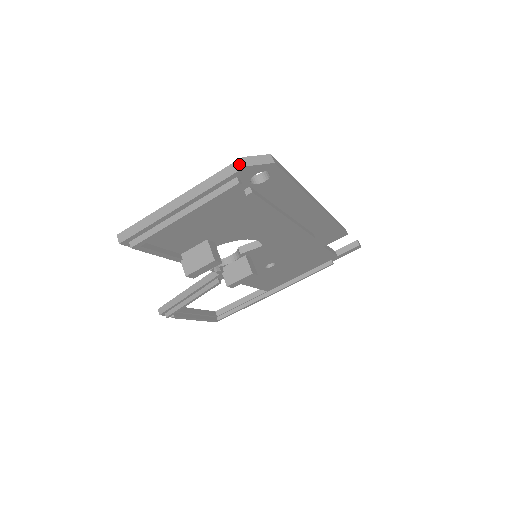
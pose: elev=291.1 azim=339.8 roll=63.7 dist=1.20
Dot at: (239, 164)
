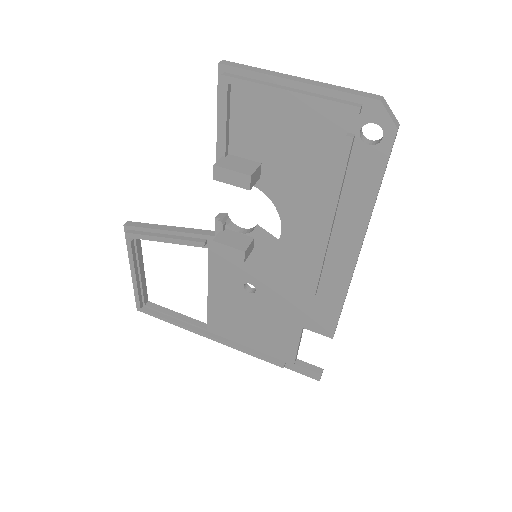
Dot at: (376, 96)
